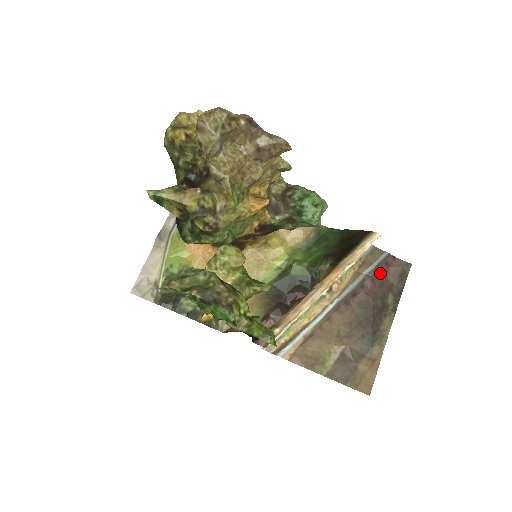
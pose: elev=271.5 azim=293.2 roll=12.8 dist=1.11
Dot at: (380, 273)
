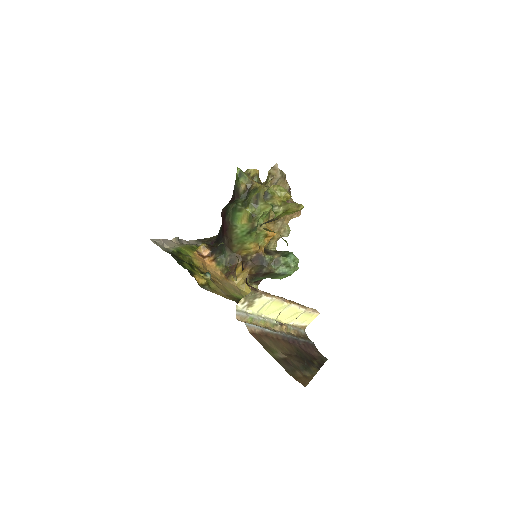
Dot at: (309, 348)
